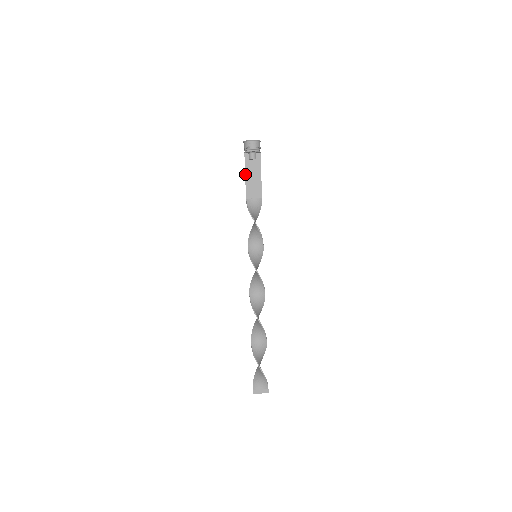
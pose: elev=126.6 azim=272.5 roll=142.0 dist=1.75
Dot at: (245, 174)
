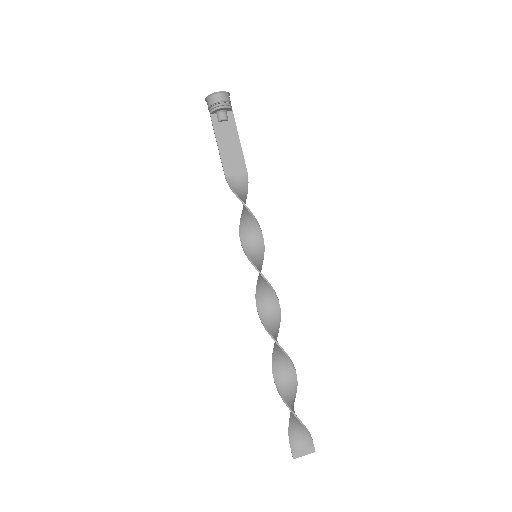
Dot at: (217, 143)
